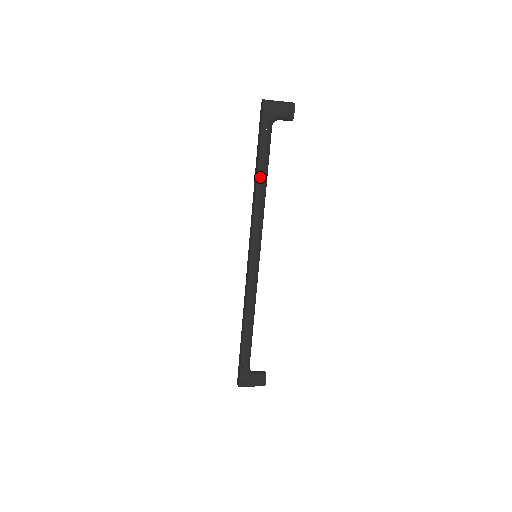
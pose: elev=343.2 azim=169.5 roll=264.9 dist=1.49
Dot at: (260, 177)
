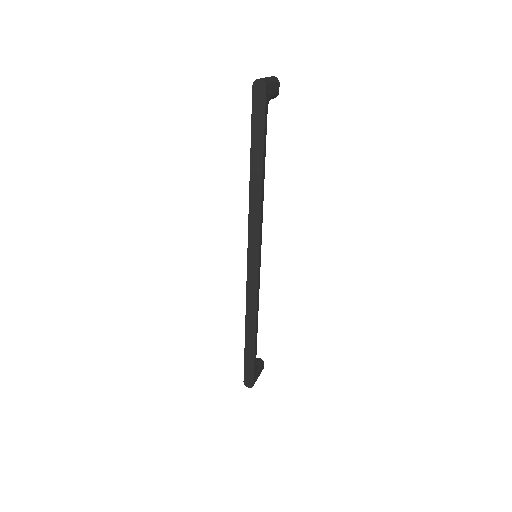
Dot at: (264, 171)
